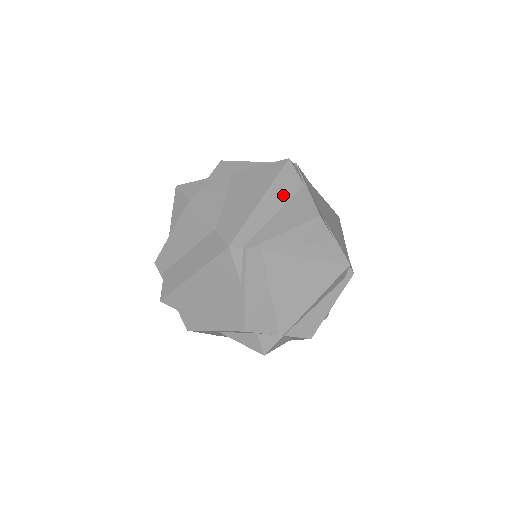
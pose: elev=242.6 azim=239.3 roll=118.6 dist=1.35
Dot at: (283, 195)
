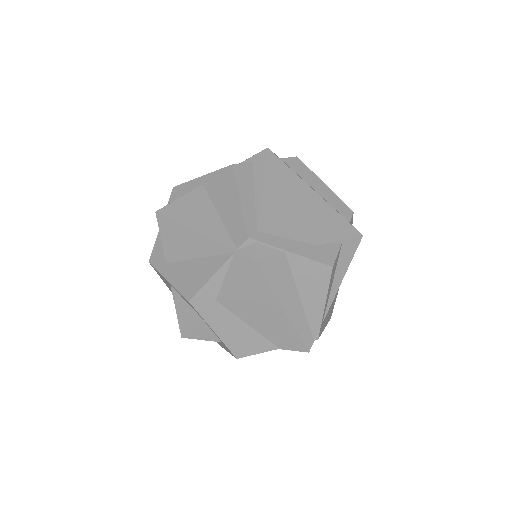
Dot at: (287, 284)
